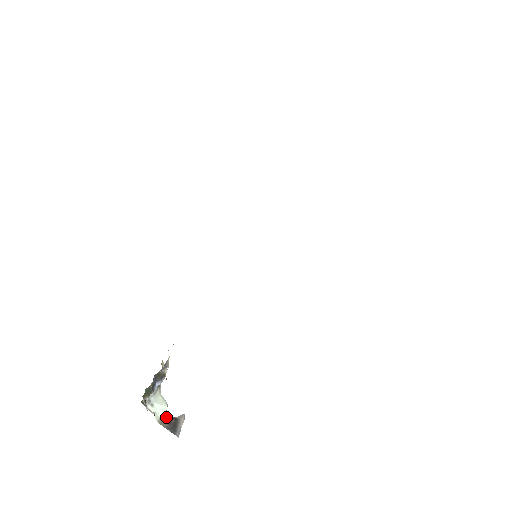
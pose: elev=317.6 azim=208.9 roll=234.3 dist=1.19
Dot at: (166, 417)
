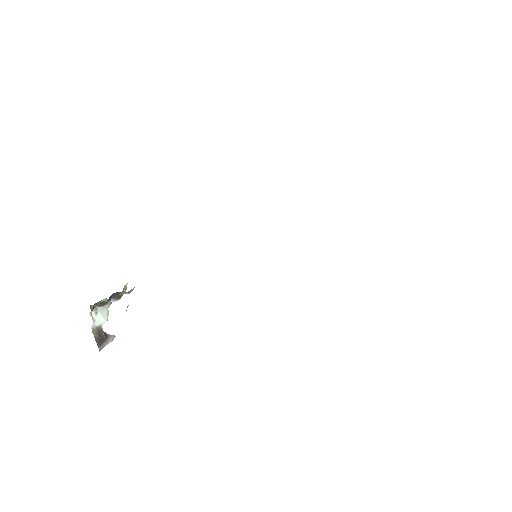
Dot at: (100, 329)
